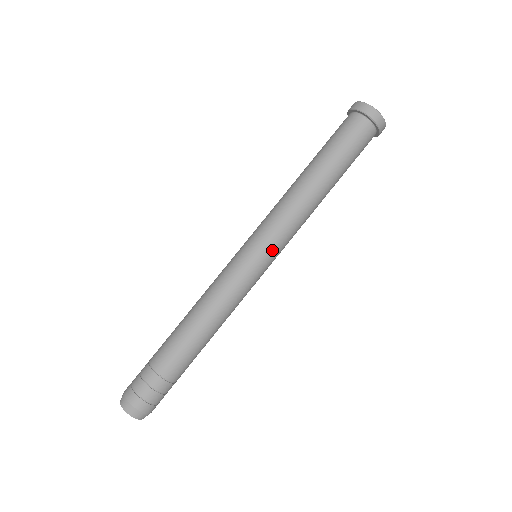
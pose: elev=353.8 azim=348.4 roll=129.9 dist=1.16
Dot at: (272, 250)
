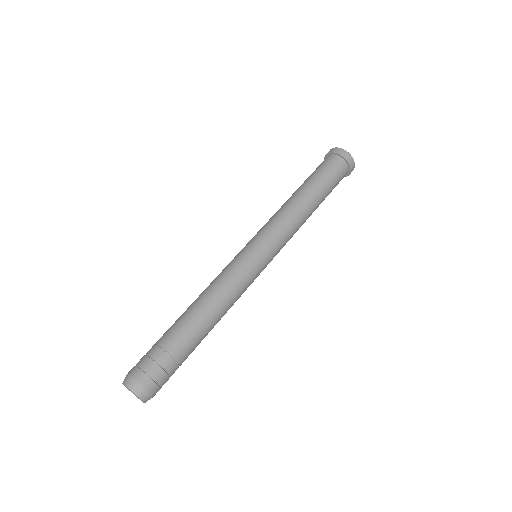
Dot at: (261, 239)
